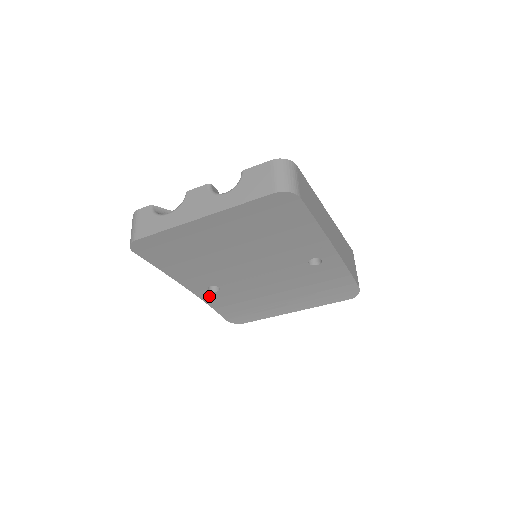
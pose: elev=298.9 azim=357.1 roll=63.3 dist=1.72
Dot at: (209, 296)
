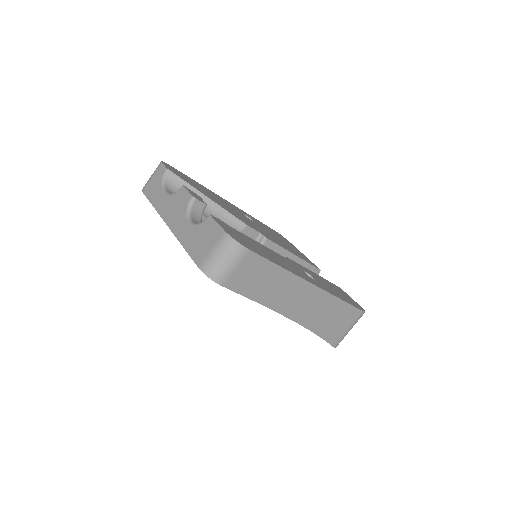
Dot at: occluded
